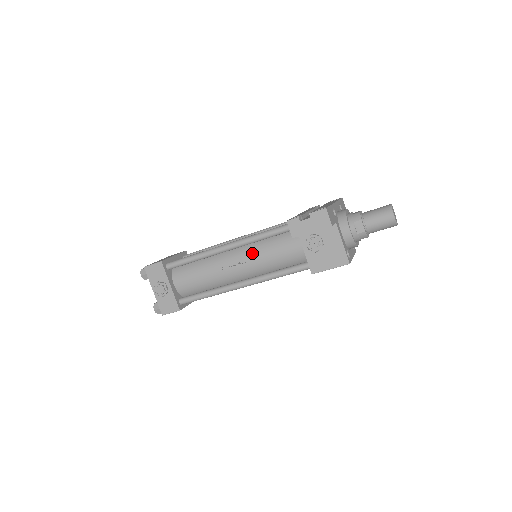
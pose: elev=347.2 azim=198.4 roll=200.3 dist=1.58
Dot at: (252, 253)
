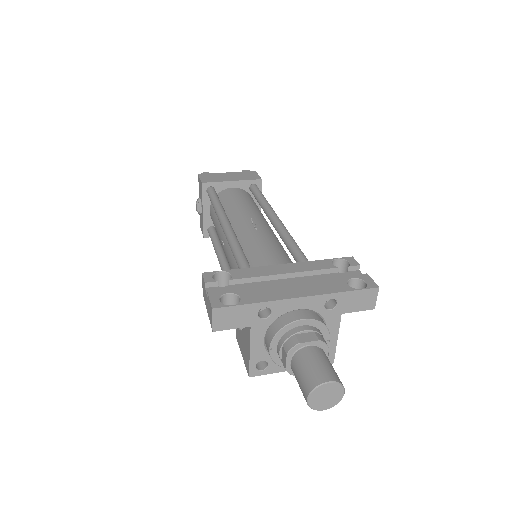
Dot at: (232, 255)
